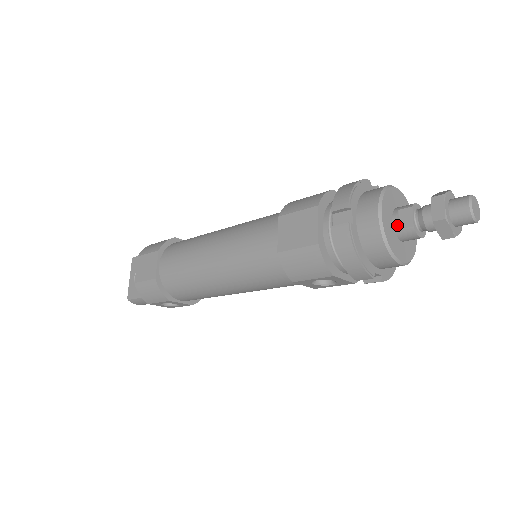
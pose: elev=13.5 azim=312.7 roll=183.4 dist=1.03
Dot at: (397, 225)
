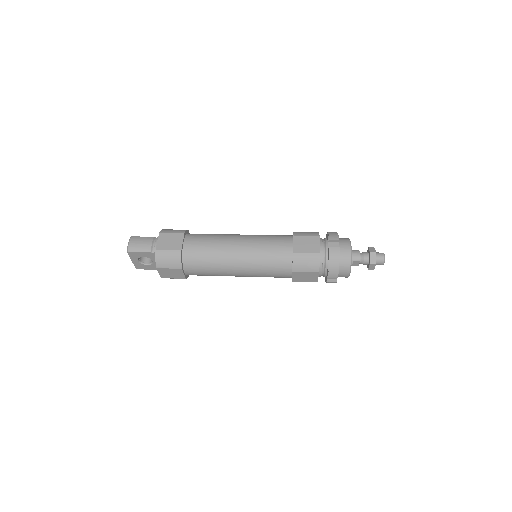
Dot at: occluded
